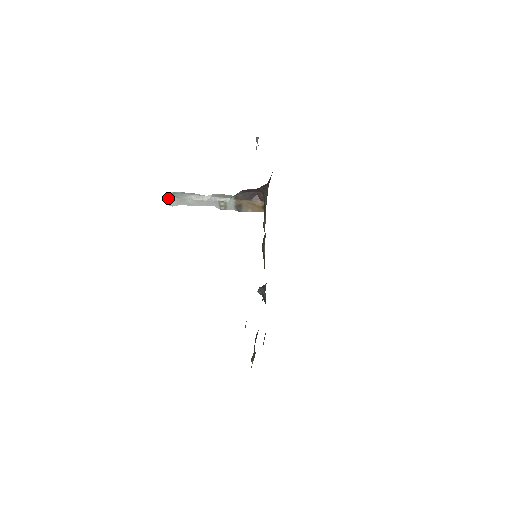
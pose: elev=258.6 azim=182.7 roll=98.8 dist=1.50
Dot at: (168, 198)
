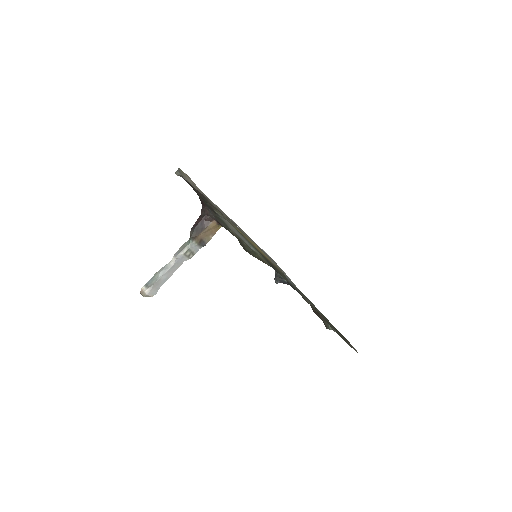
Dot at: (146, 293)
